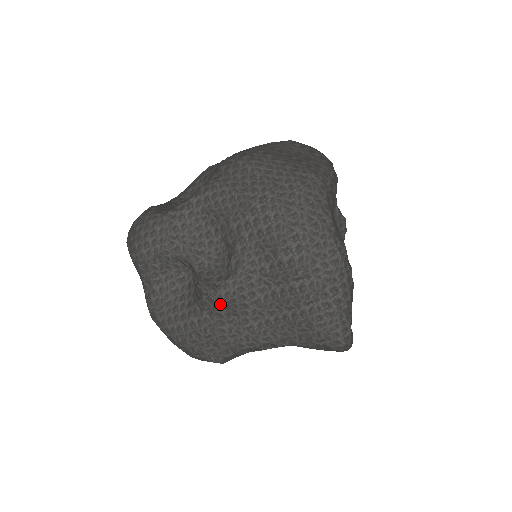
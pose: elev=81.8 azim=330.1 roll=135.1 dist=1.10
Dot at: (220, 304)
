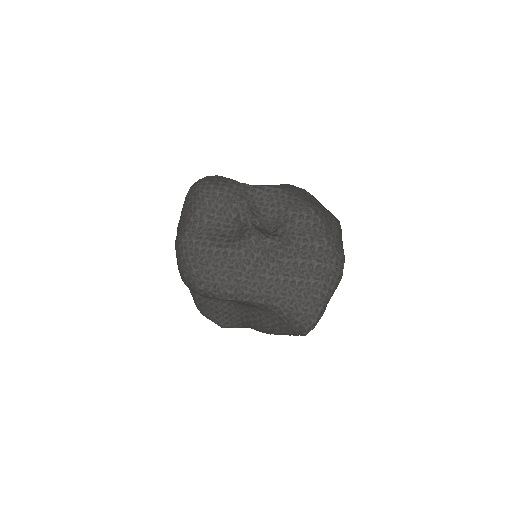
Dot at: (262, 247)
